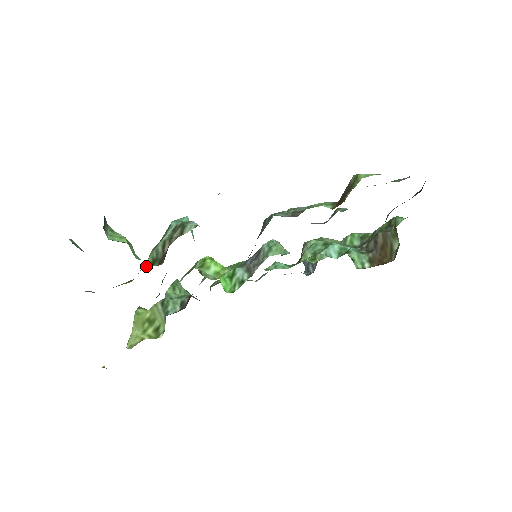
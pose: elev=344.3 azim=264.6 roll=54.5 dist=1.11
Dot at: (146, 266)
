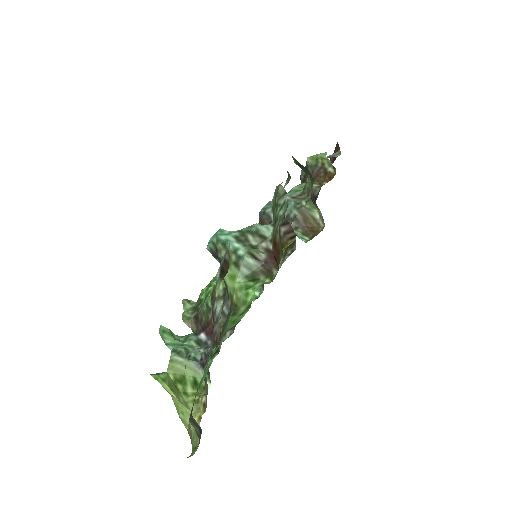
Dot at: (248, 286)
